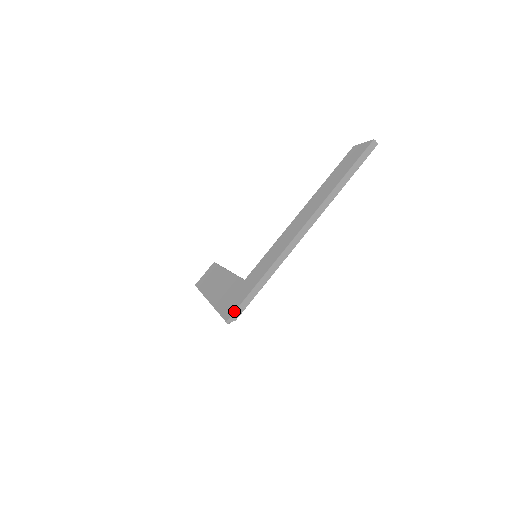
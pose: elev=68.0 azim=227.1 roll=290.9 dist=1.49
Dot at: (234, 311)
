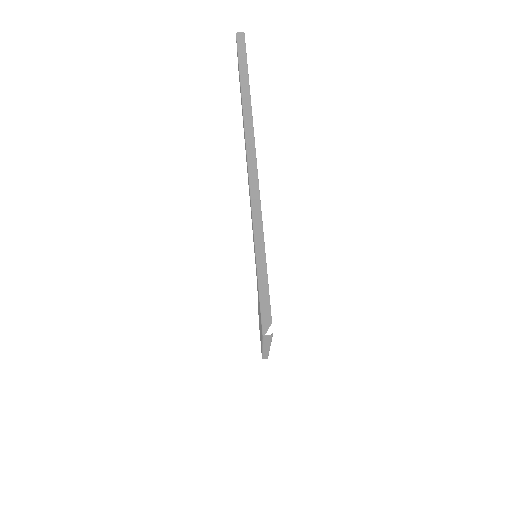
Dot at: occluded
